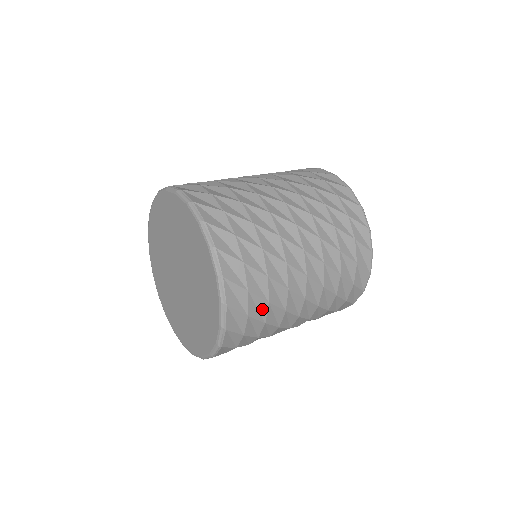
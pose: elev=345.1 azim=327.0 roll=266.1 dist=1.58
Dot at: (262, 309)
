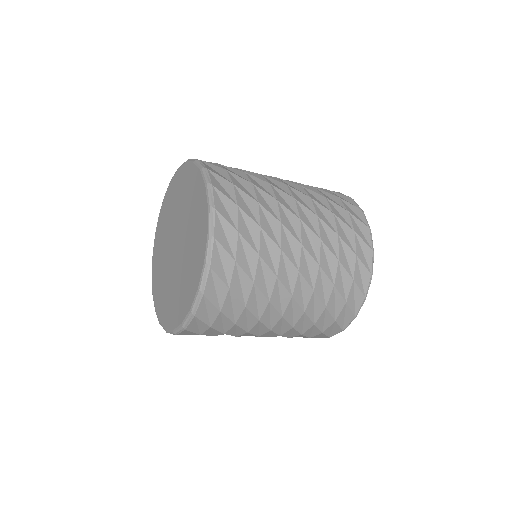
Dot at: (251, 262)
